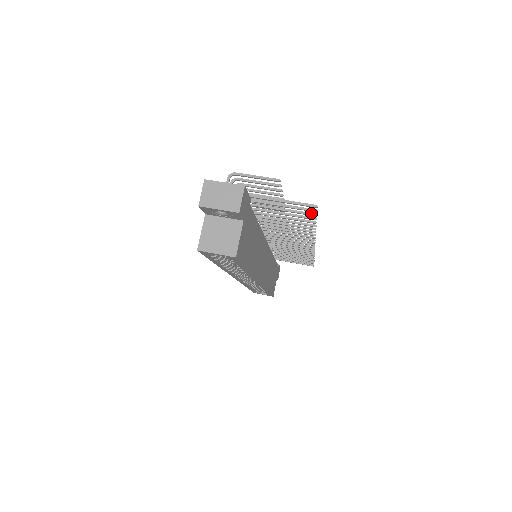
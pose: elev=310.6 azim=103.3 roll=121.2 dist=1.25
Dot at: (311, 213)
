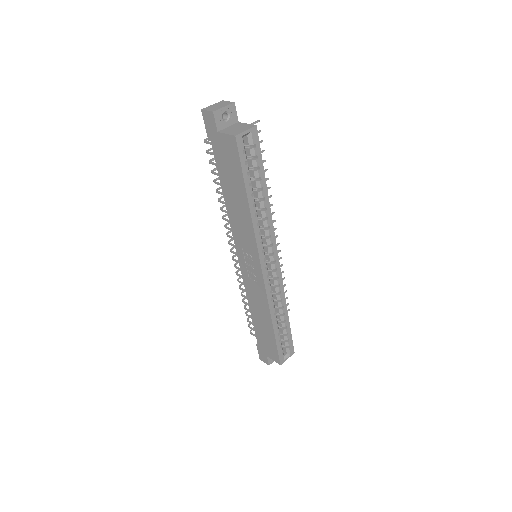
Dot at: occluded
